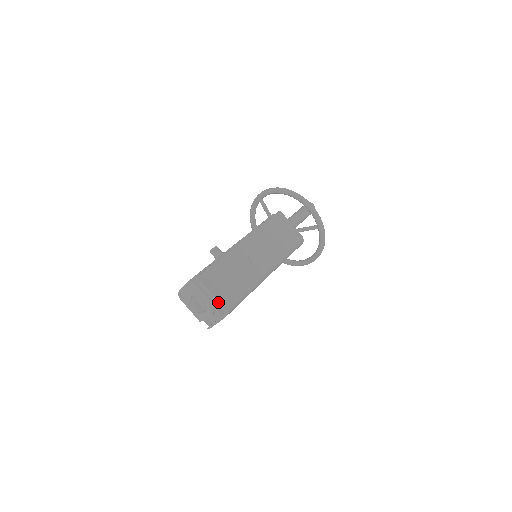
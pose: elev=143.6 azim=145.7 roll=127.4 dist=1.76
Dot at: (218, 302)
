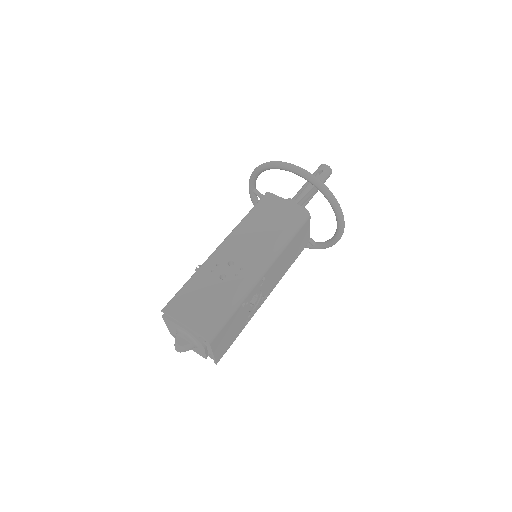
Dot at: (192, 330)
